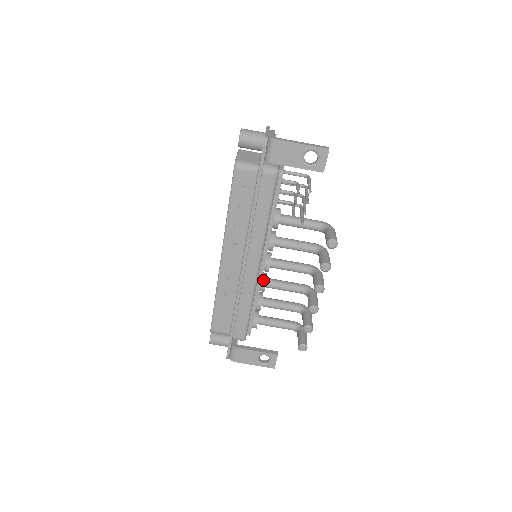
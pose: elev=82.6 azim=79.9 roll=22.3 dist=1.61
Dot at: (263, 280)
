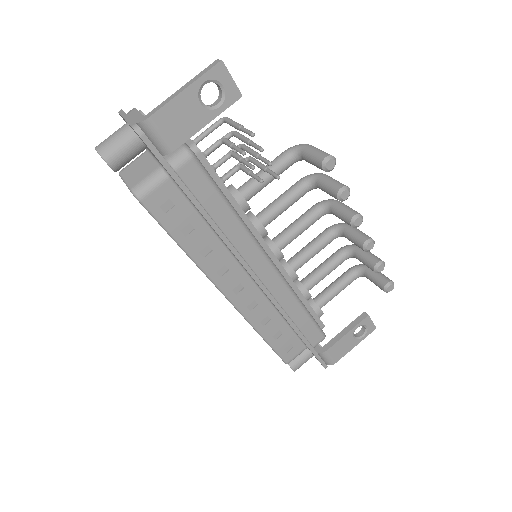
Dot at: (287, 270)
